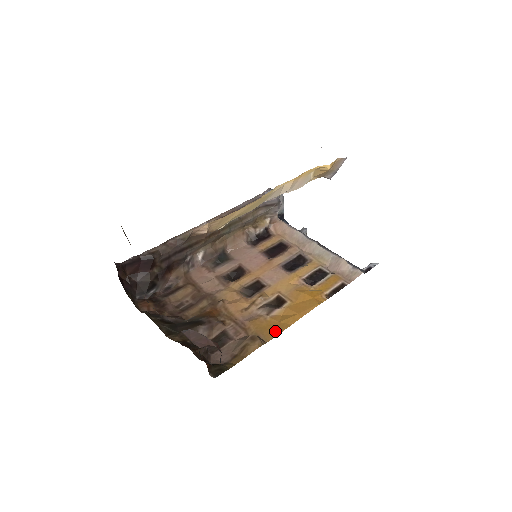
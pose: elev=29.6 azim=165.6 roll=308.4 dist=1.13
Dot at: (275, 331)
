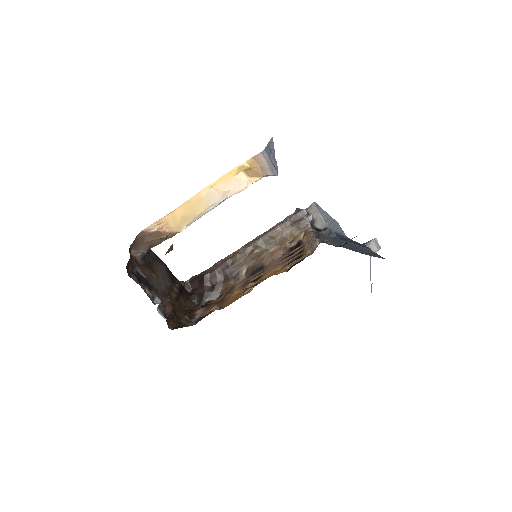
Dot at: (234, 301)
